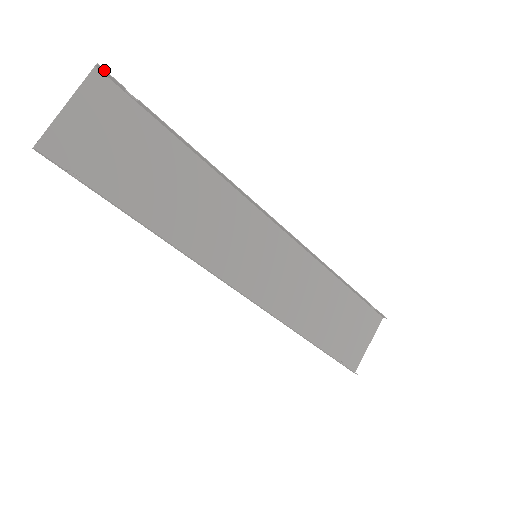
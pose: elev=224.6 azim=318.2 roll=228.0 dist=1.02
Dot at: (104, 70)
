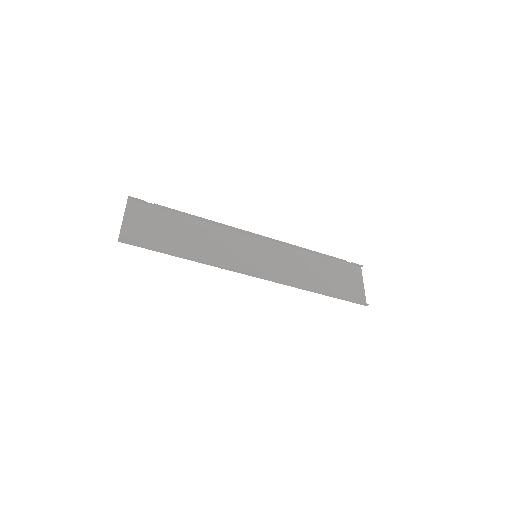
Dot at: (133, 197)
